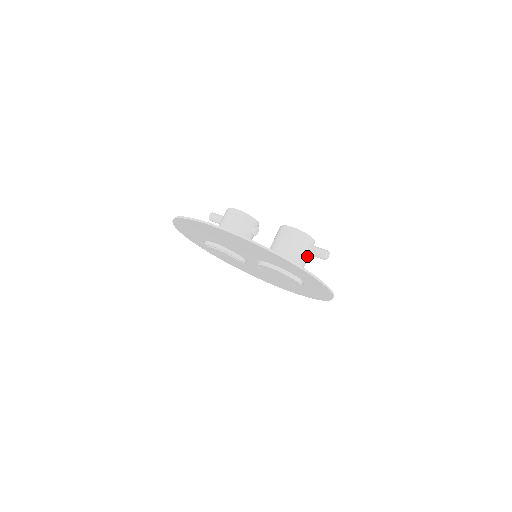
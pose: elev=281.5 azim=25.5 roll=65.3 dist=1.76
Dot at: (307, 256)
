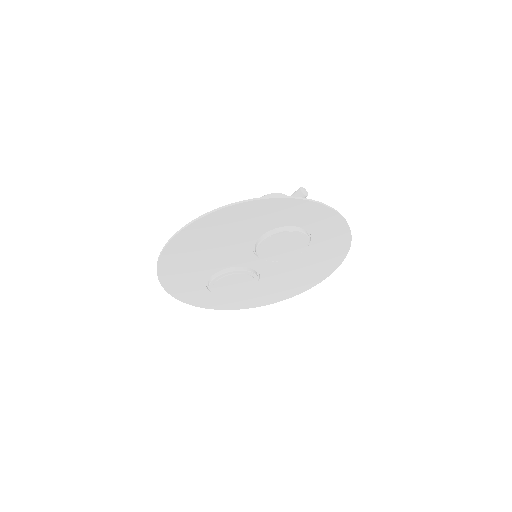
Dot at: occluded
